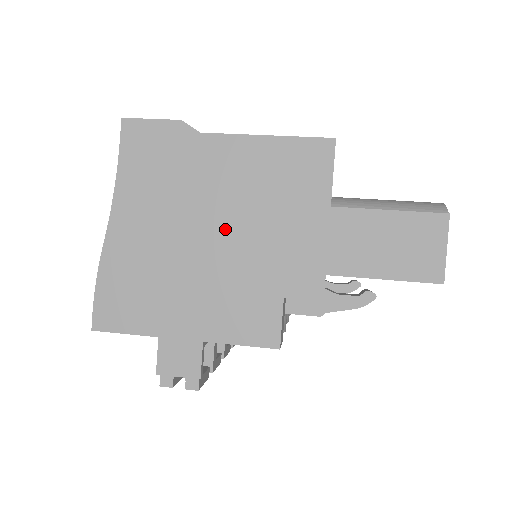
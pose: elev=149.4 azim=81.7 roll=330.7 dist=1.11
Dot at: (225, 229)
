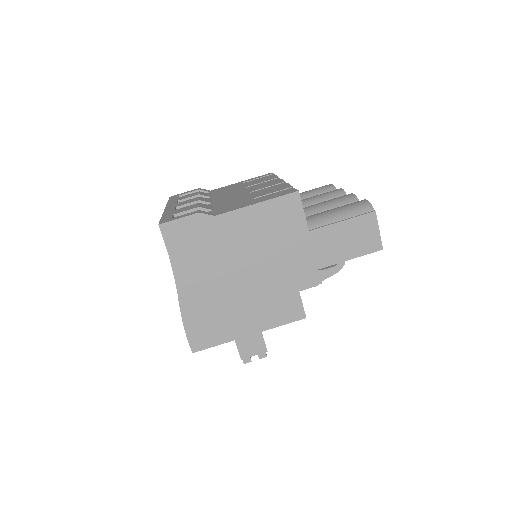
Dot at: (251, 267)
